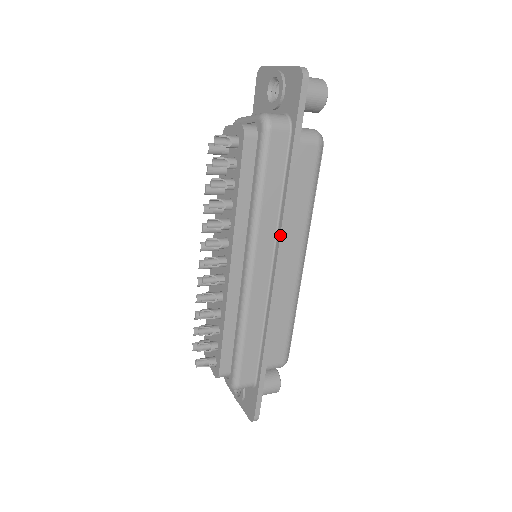
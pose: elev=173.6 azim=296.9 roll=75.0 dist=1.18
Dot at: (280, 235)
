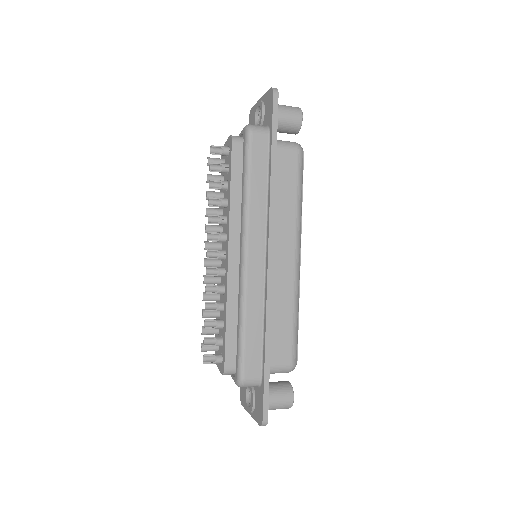
Dot at: (269, 221)
